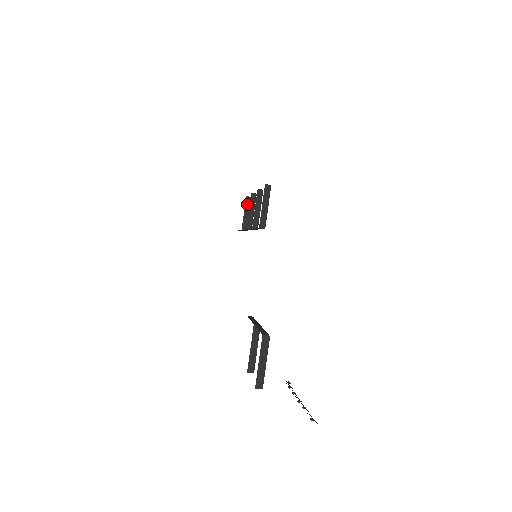
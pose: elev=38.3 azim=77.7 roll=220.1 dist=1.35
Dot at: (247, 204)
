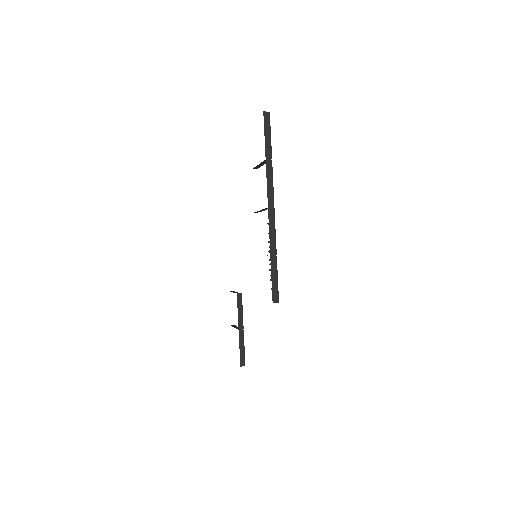
Dot at: (265, 162)
